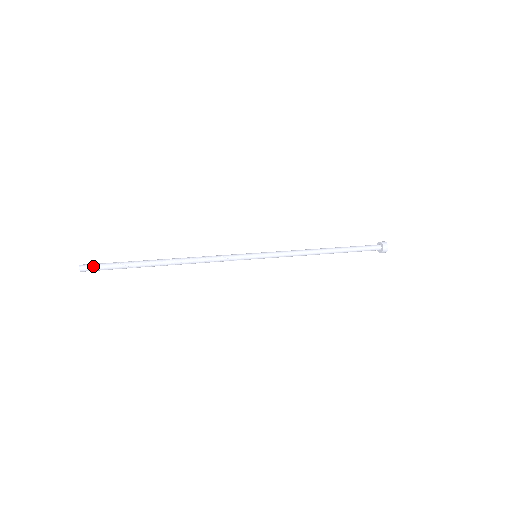
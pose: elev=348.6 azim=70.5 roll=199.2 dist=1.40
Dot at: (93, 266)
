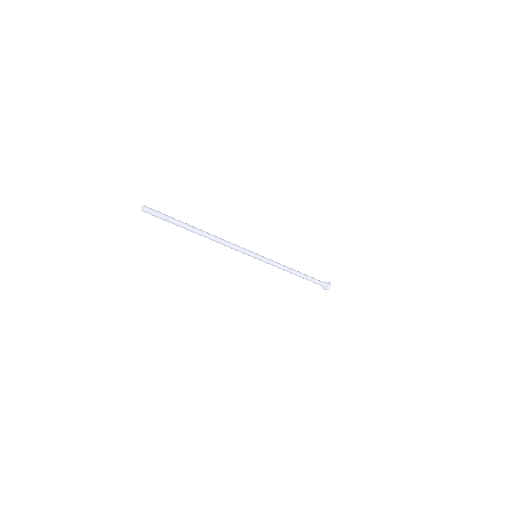
Dot at: (153, 209)
